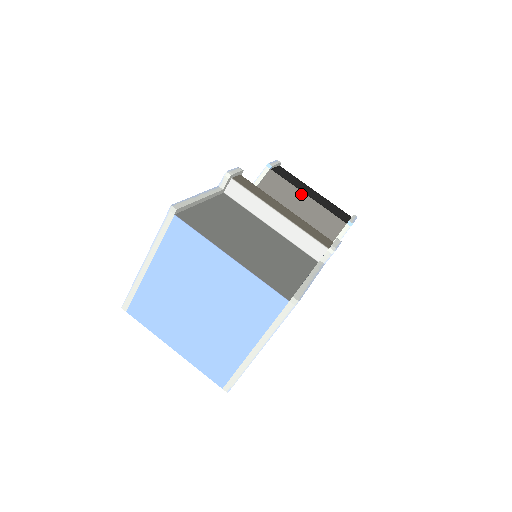
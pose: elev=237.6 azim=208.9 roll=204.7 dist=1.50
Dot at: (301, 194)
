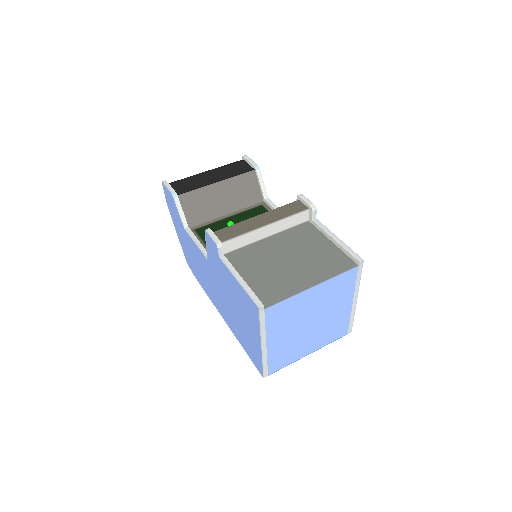
Dot at: (212, 186)
